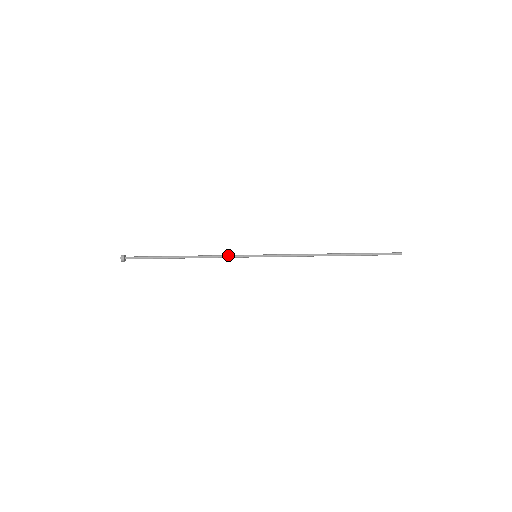
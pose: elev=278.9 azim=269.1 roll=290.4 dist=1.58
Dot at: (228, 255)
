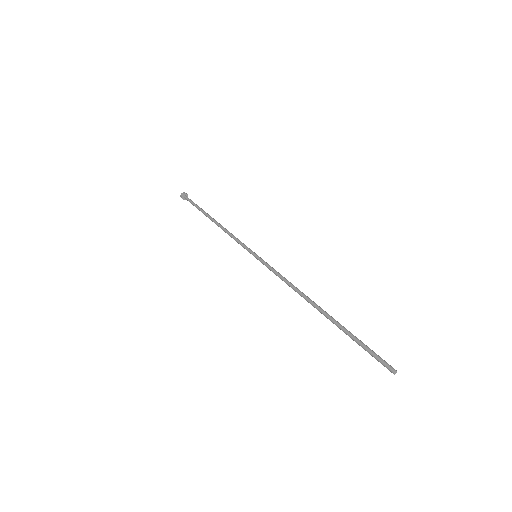
Dot at: (238, 239)
